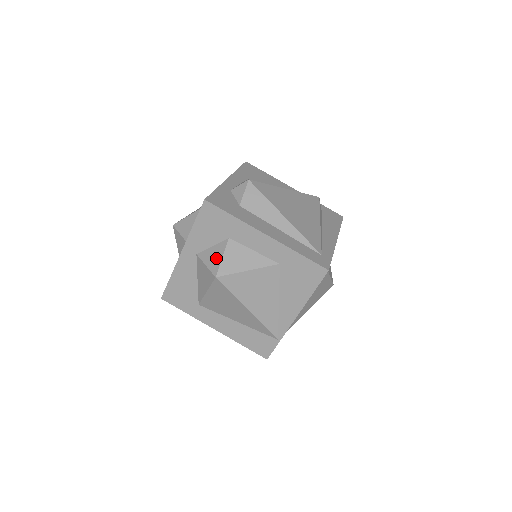
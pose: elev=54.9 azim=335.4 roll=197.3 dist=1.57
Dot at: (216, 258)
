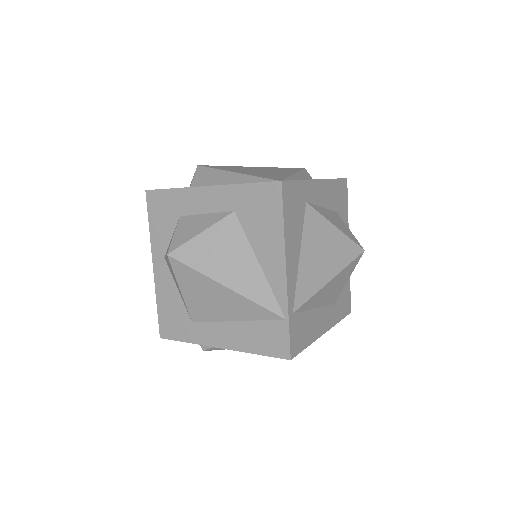
Dot at: occluded
